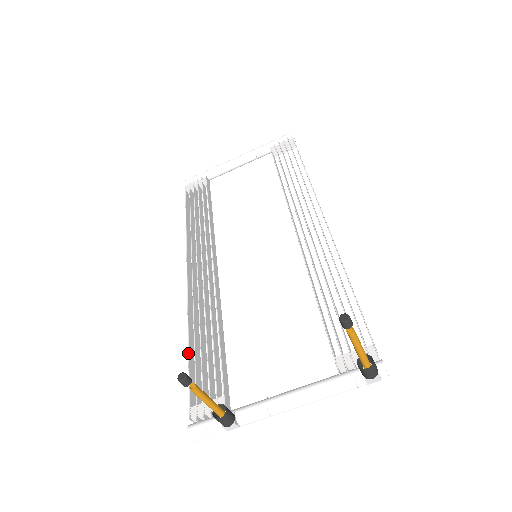
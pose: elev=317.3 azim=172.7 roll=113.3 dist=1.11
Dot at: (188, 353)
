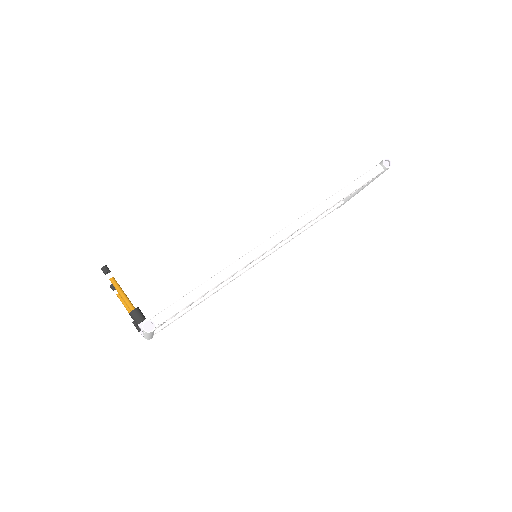
Dot at: occluded
